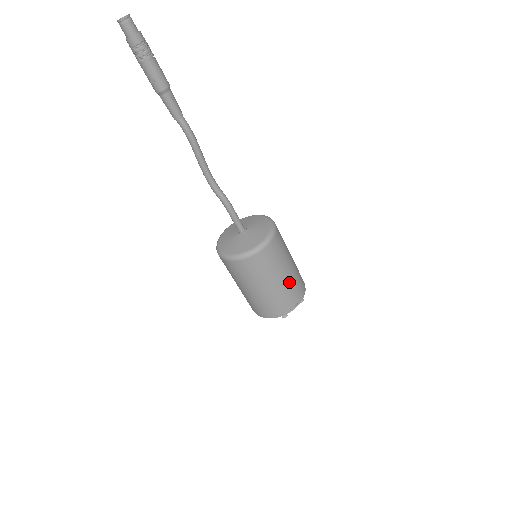
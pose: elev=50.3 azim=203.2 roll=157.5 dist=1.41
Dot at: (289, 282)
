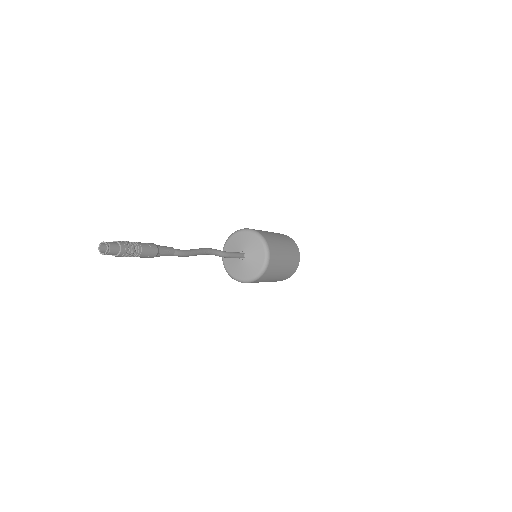
Dot at: (276, 279)
